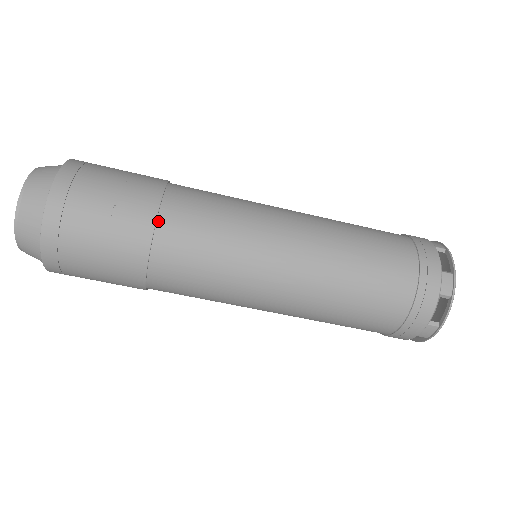
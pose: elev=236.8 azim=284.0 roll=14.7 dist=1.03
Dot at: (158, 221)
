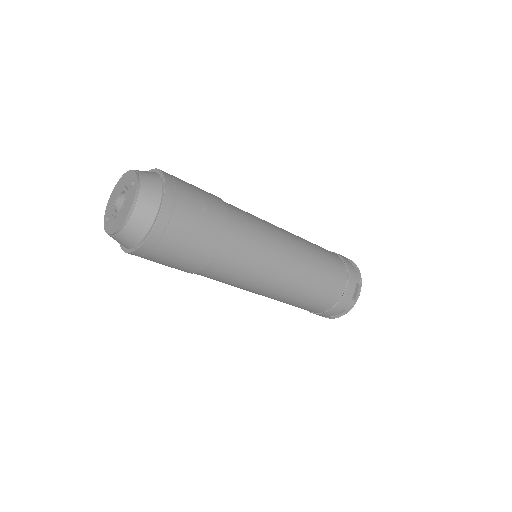
Dot at: (227, 216)
